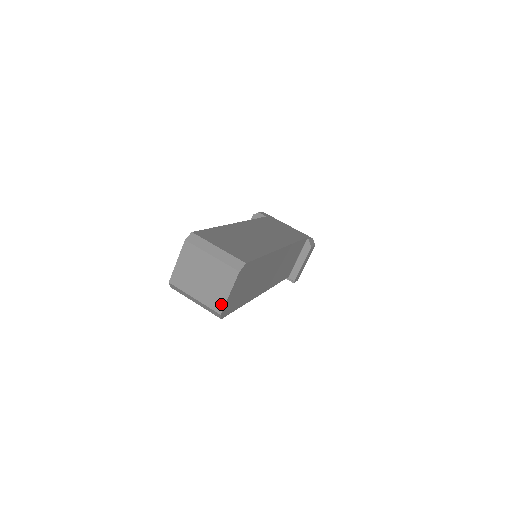
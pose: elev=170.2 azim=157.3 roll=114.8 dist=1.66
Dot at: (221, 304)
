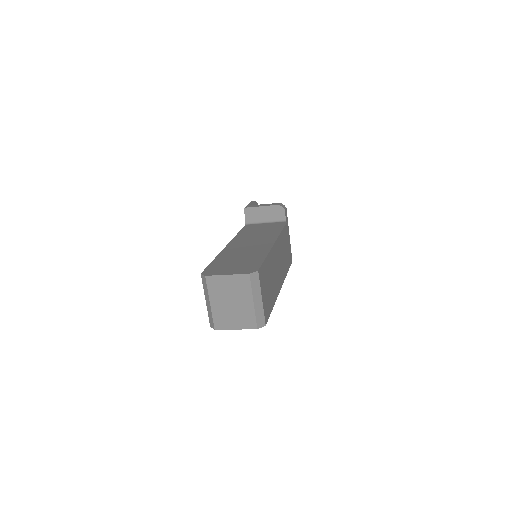
Dot at: (223, 327)
